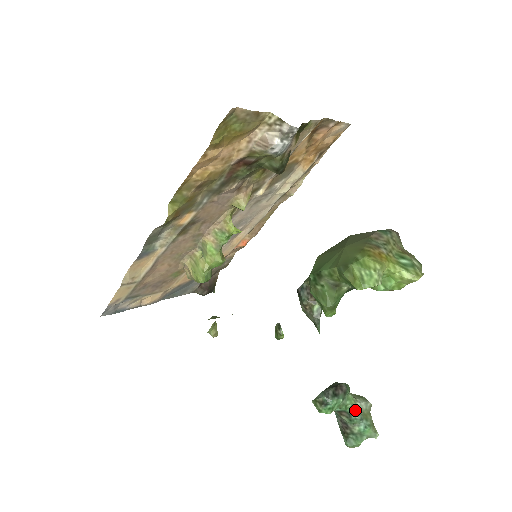
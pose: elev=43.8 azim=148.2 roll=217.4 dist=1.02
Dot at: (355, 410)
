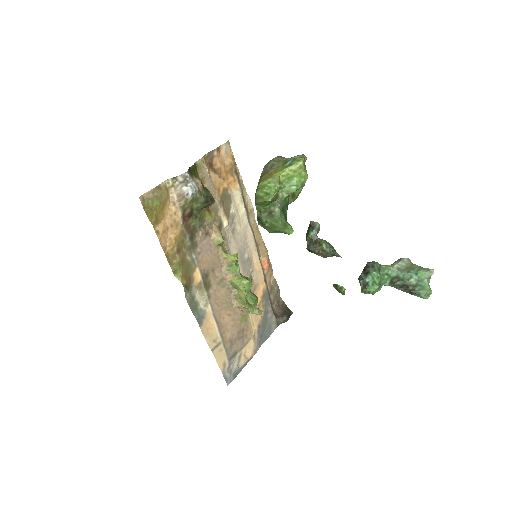
Dot at: (397, 271)
